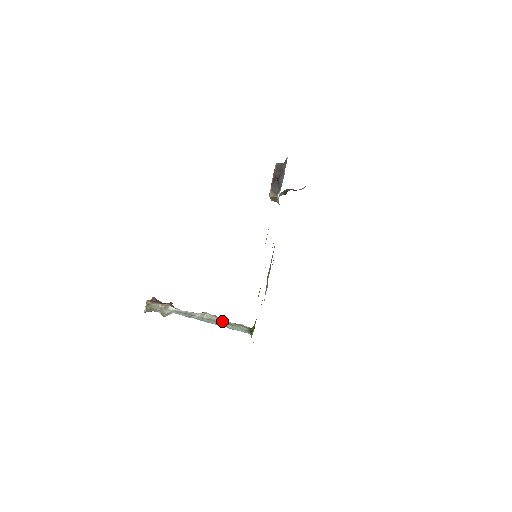
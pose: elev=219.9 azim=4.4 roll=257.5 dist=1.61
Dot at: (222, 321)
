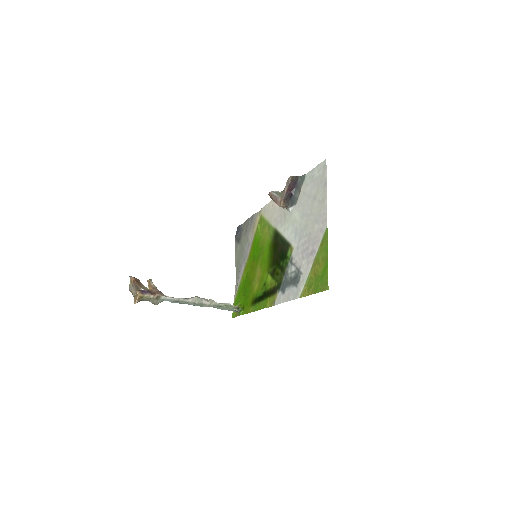
Dot at: (212, 304)
